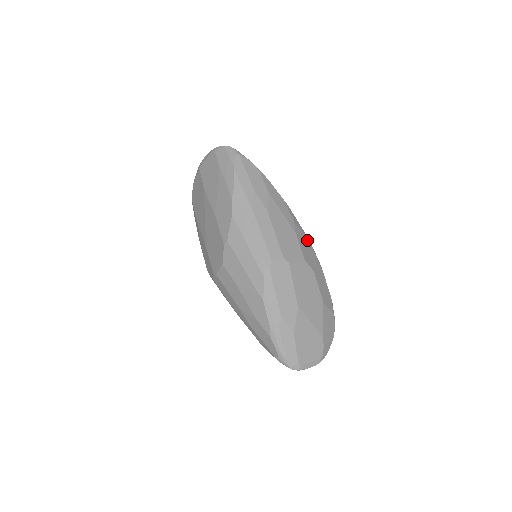
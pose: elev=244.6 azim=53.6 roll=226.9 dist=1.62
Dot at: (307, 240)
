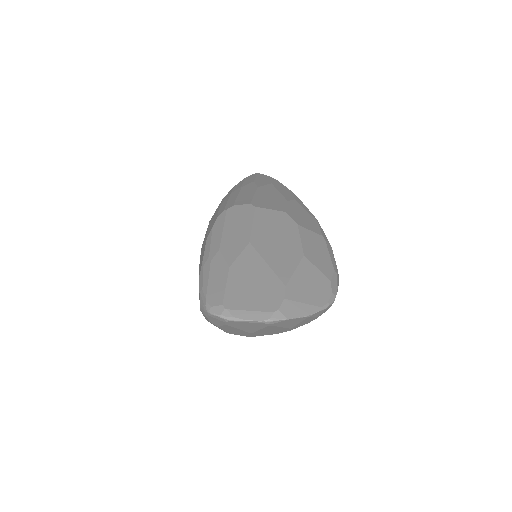
Dot at: (311, 216)
